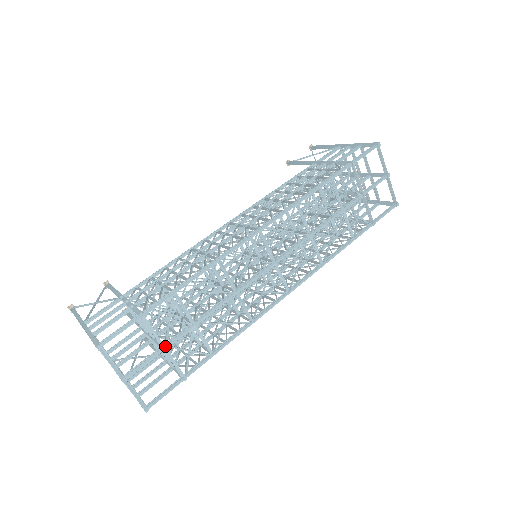
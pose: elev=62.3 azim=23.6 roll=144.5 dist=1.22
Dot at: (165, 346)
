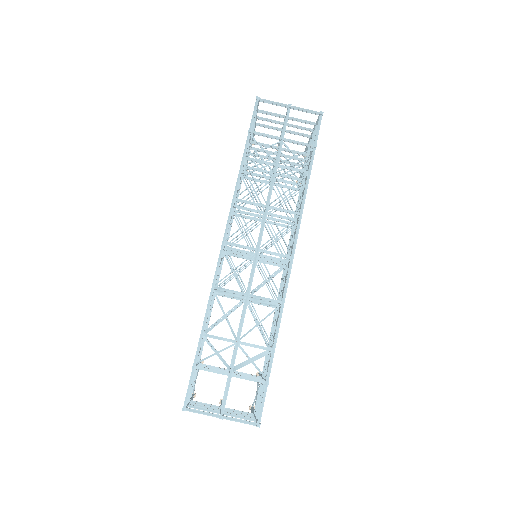
Dot at: (229, 373)
